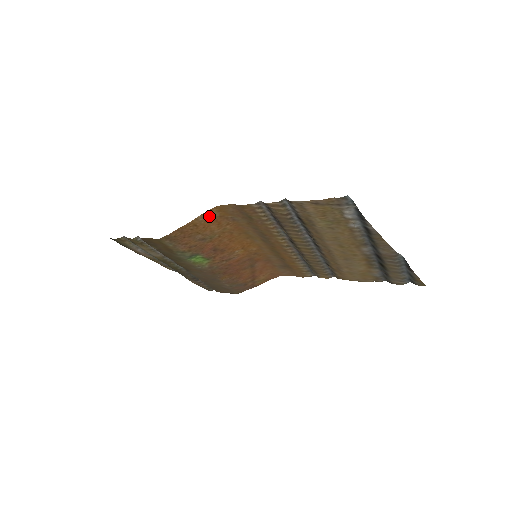
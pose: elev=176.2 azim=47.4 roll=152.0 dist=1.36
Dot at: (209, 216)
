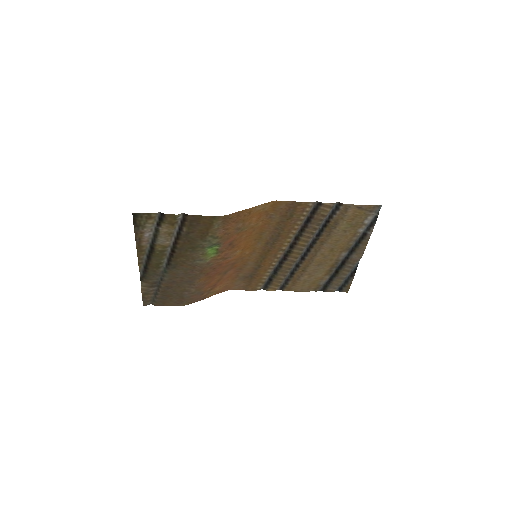
Dot at: (262, 208)
